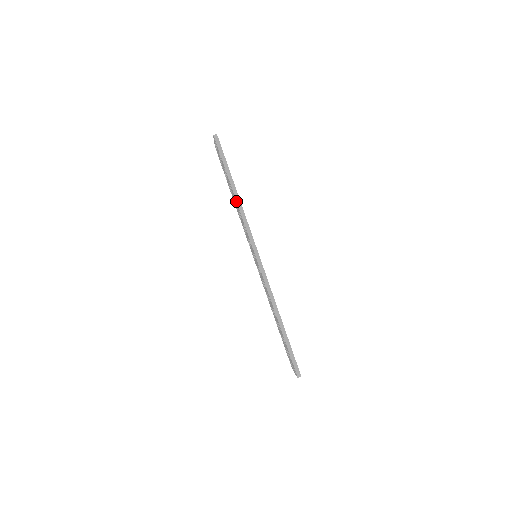
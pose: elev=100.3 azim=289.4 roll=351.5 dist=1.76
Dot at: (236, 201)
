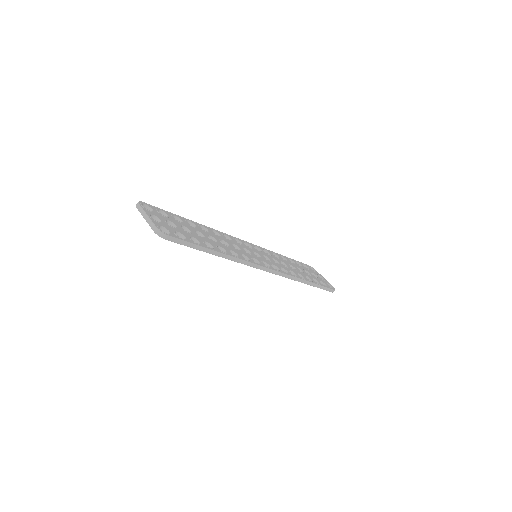
Dot at: occluded
